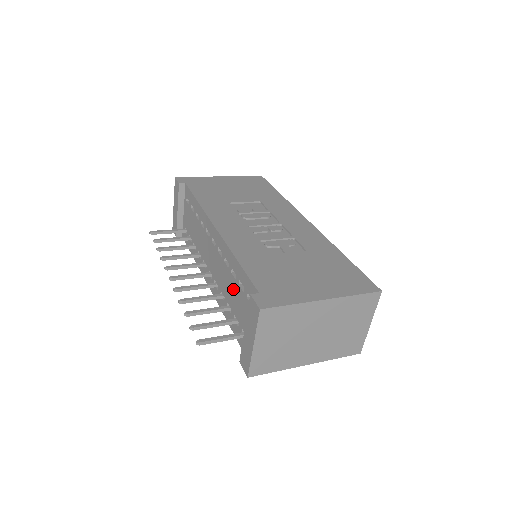
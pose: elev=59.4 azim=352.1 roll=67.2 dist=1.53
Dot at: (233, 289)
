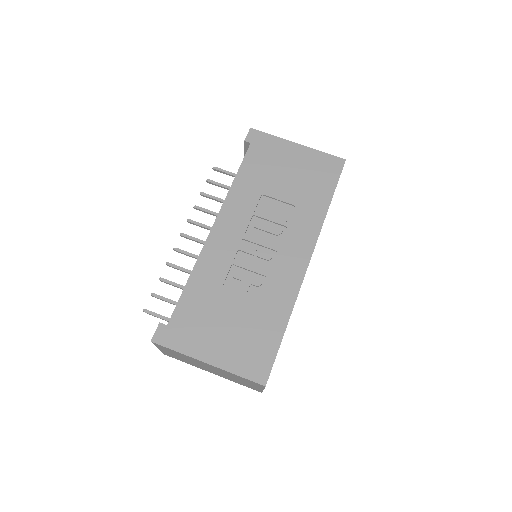
Dot at: occluded
